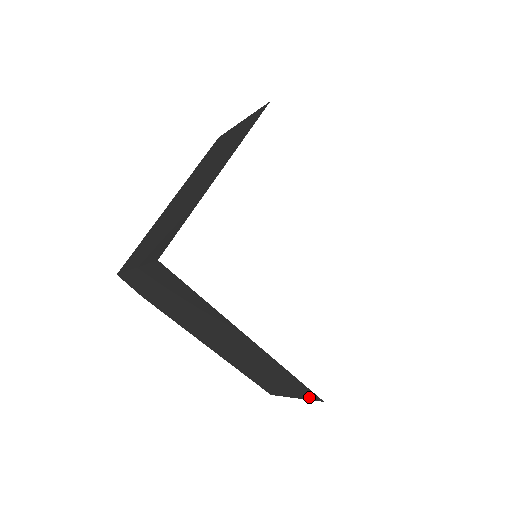
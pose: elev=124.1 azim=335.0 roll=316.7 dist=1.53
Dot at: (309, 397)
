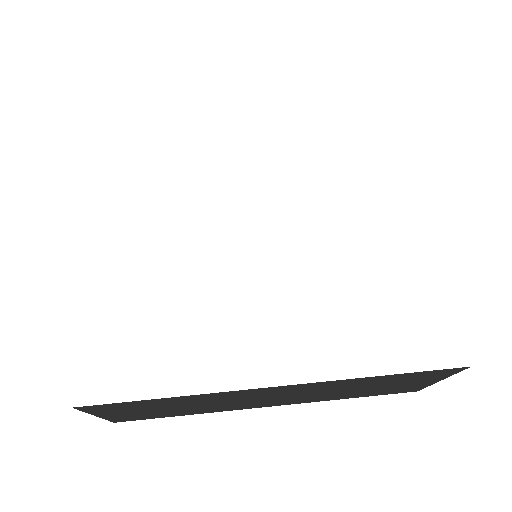
Dot at: occluded
